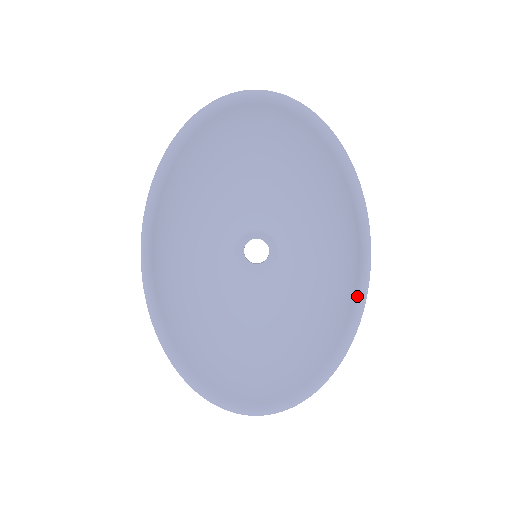
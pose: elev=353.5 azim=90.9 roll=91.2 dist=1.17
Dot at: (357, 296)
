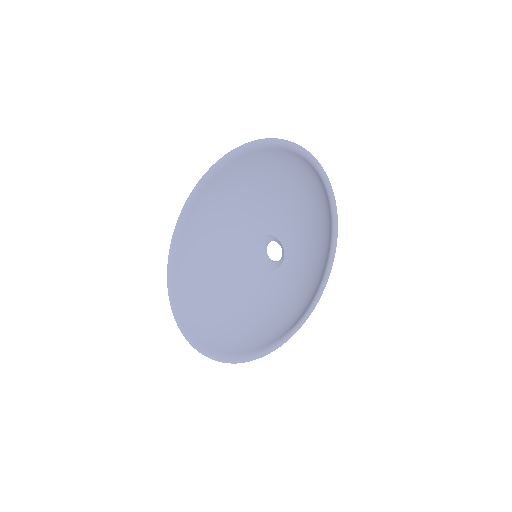
Dot at: (278, 340)
